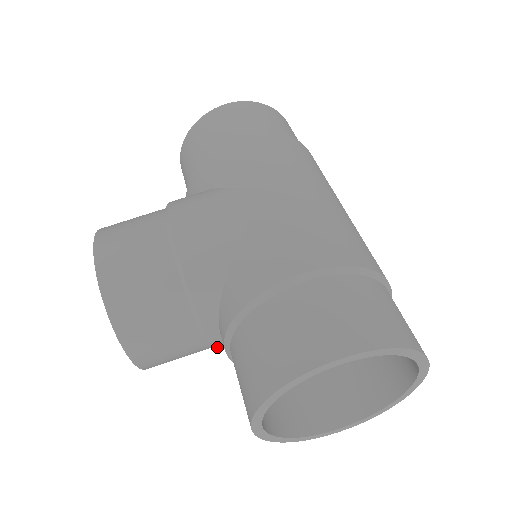
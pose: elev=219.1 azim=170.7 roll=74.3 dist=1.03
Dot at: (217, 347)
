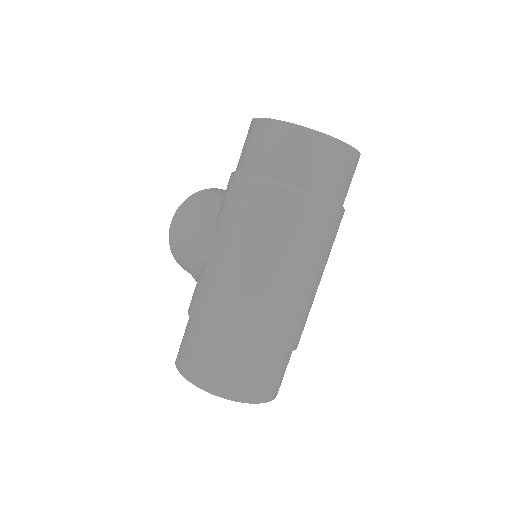
Dot at: occluded
